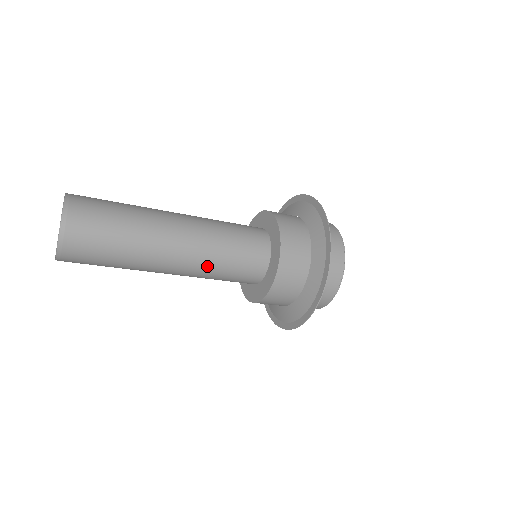
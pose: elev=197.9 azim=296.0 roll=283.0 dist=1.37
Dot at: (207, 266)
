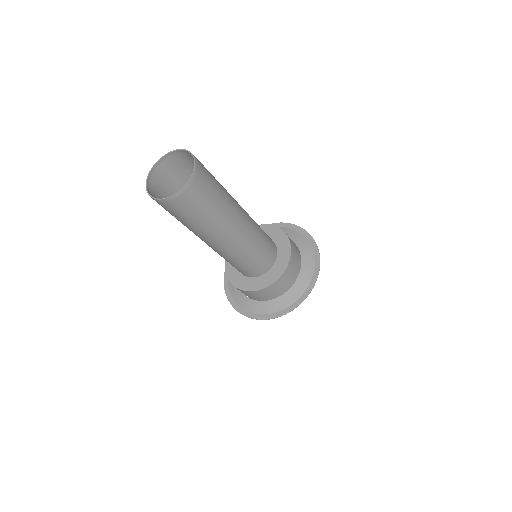
Dot at: (255, 236)
